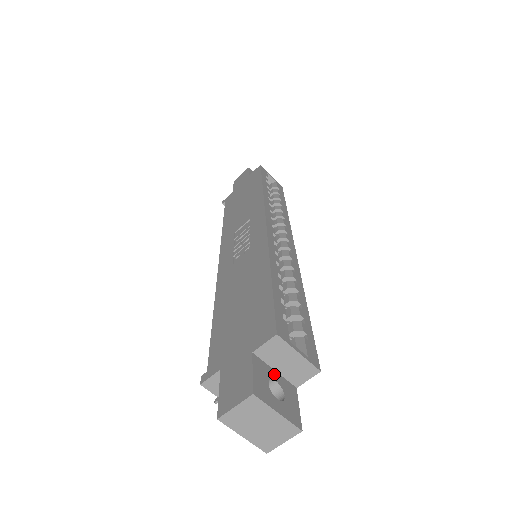
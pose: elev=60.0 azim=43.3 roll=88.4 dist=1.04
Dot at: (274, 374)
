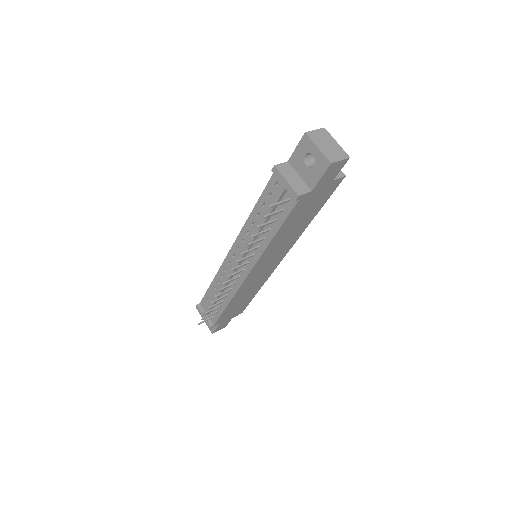
Dot at: occluded
